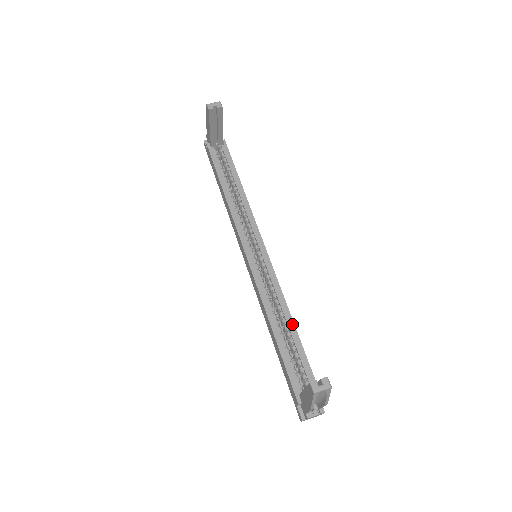
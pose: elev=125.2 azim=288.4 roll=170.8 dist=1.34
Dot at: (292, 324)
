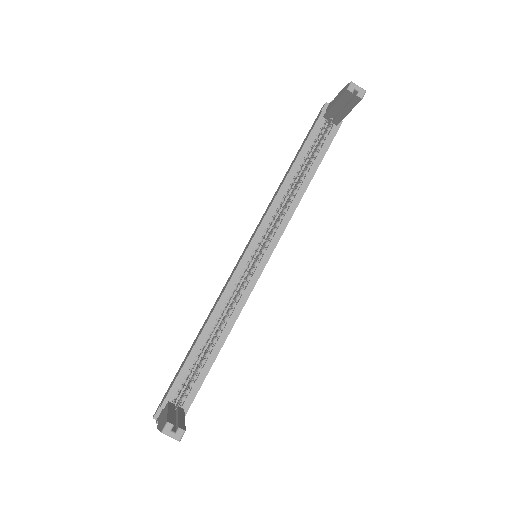
Dot at: (222, 343)
